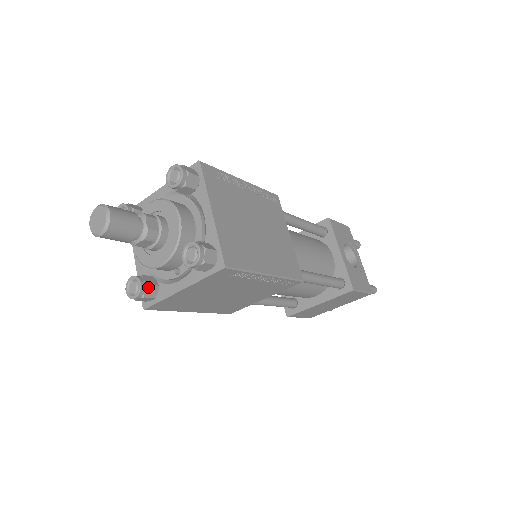
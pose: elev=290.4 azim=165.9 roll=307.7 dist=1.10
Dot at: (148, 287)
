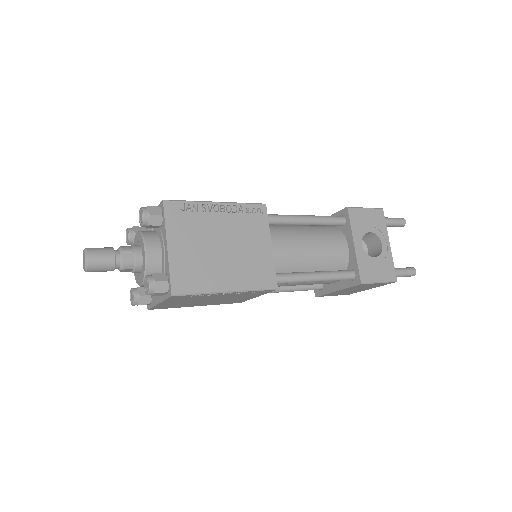
Dot at: (141, 297)
